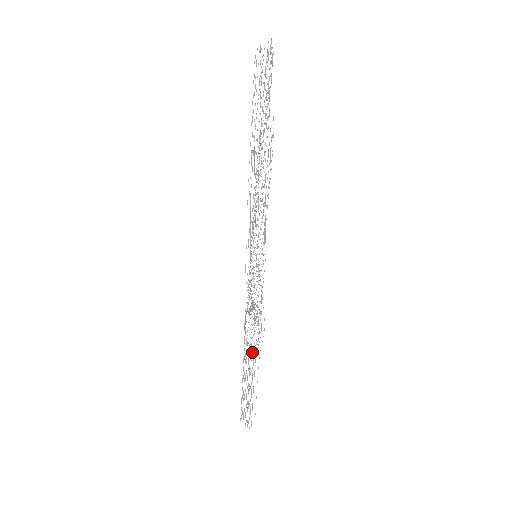
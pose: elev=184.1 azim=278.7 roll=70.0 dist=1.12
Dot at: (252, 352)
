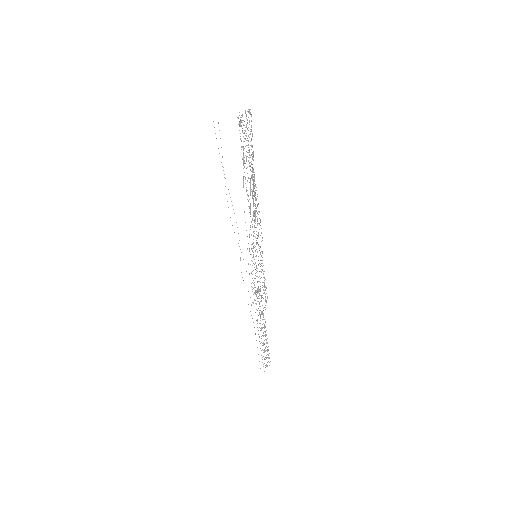
Dot at: occluded
